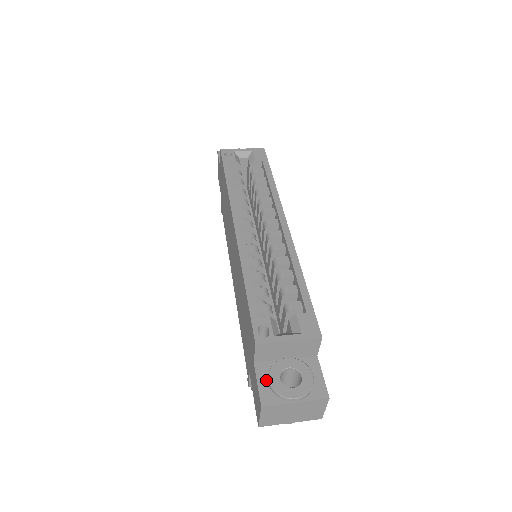
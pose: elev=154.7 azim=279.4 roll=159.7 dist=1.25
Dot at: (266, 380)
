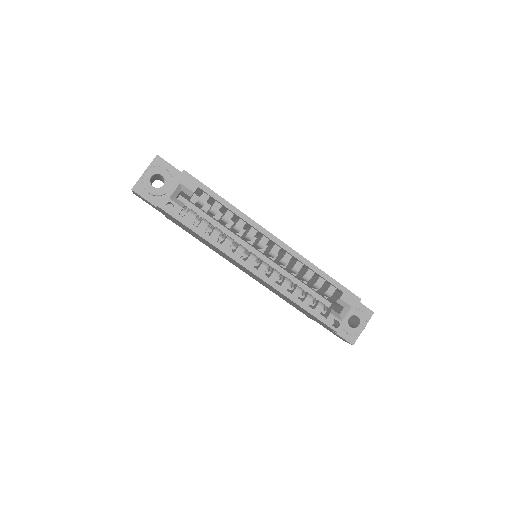
Dot at: (344, 333)
